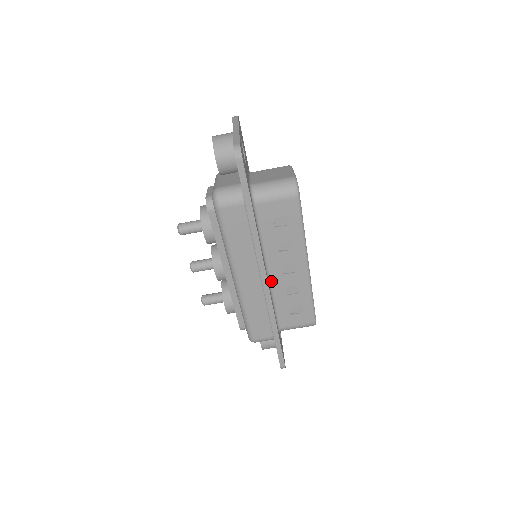
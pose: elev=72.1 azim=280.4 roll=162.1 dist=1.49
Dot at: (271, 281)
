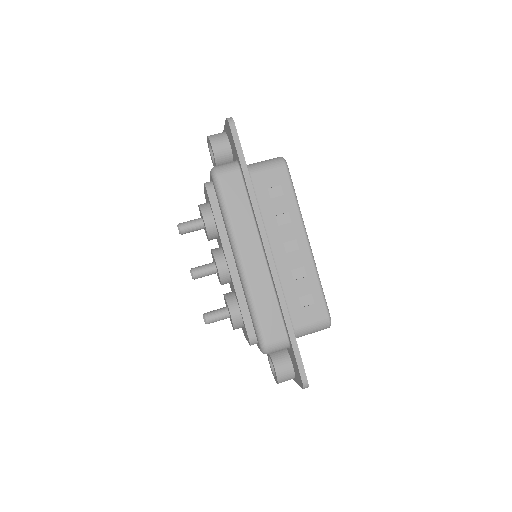
Dot at: (275, 262)
